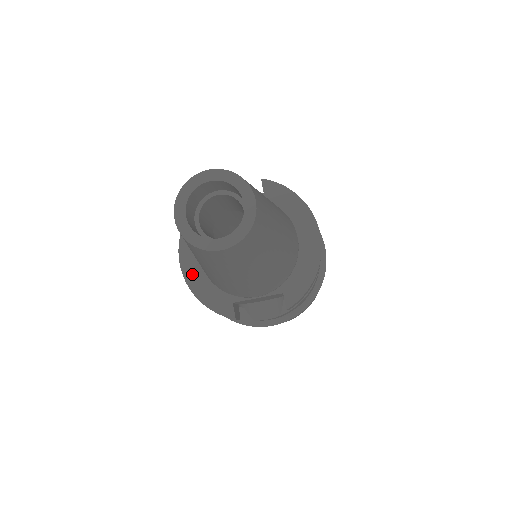
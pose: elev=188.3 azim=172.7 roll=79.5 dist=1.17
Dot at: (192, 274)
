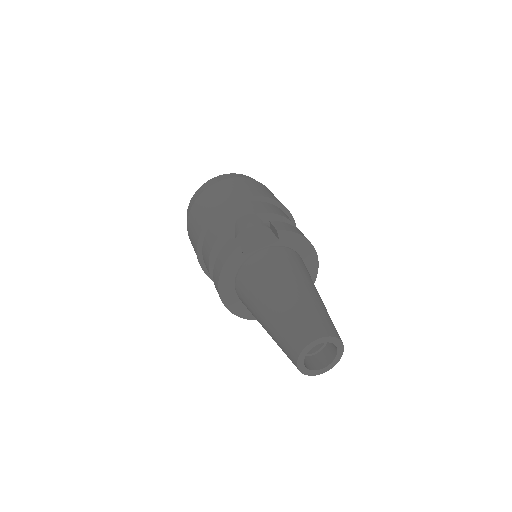
Dot at: (231, 303)
